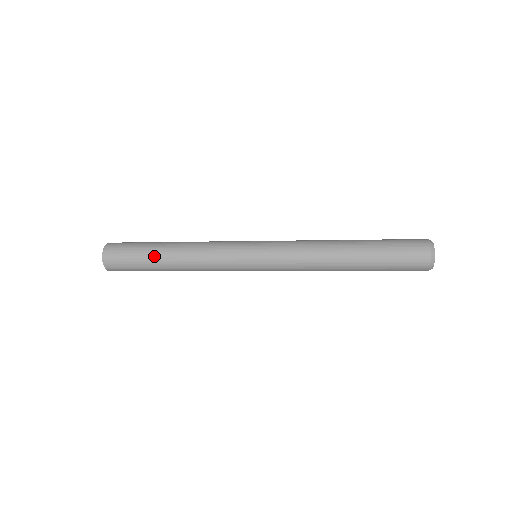
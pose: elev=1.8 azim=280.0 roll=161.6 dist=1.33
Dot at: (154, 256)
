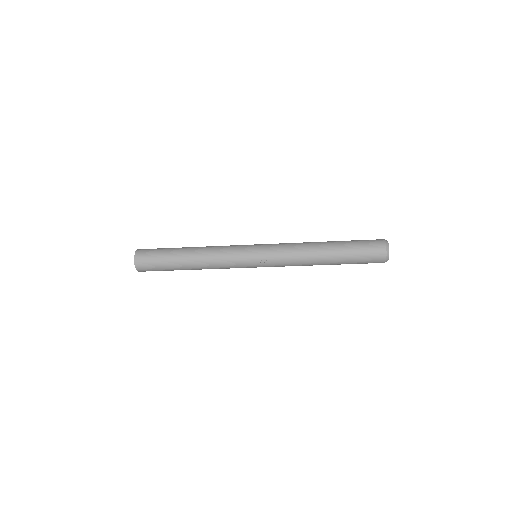
Dot at: (178, 248)
